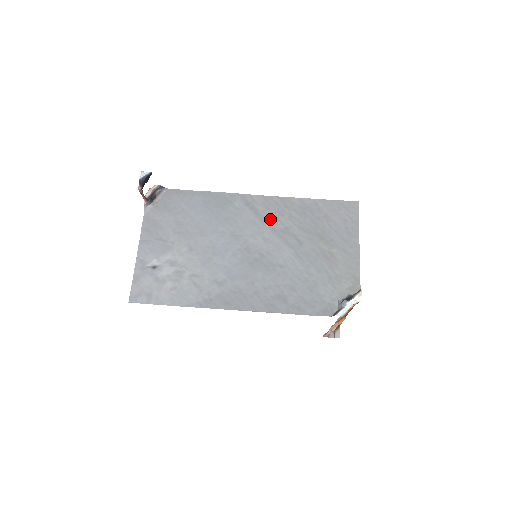
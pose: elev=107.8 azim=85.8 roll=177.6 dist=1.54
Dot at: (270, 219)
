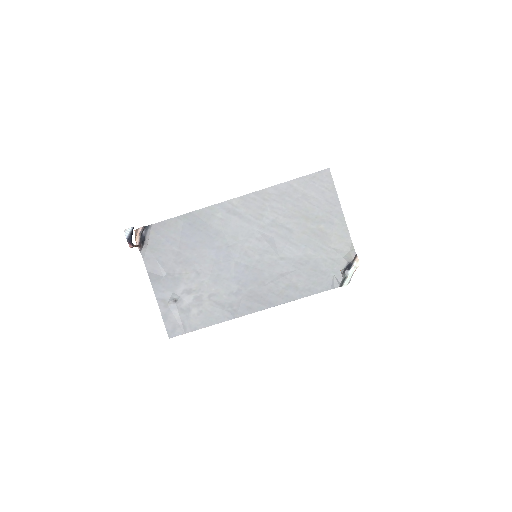
Dot at: (255, 218)
